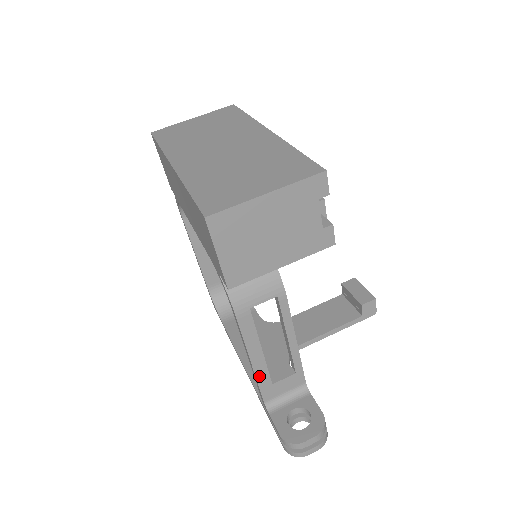
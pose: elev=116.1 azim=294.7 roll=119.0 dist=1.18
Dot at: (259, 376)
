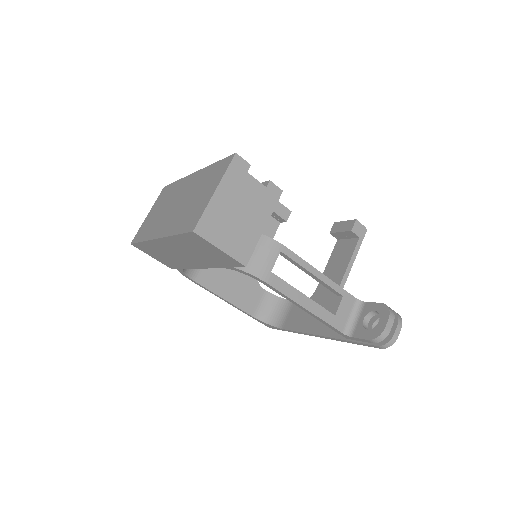
Dot at: (321, 316)
